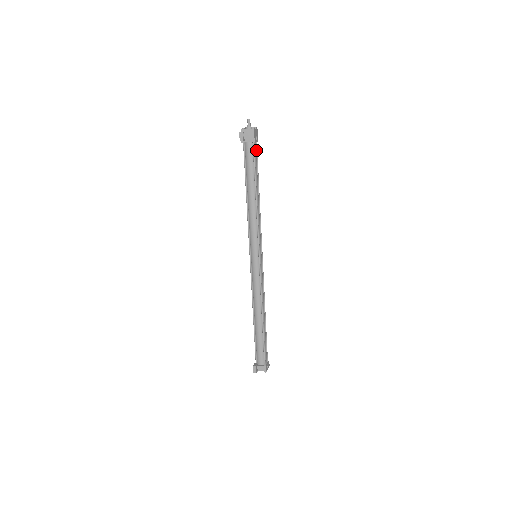
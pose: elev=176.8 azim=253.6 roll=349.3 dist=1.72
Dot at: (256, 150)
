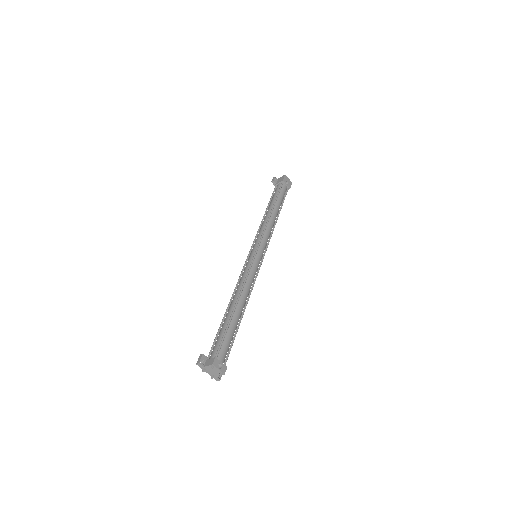
Dot at: (286, 192)
